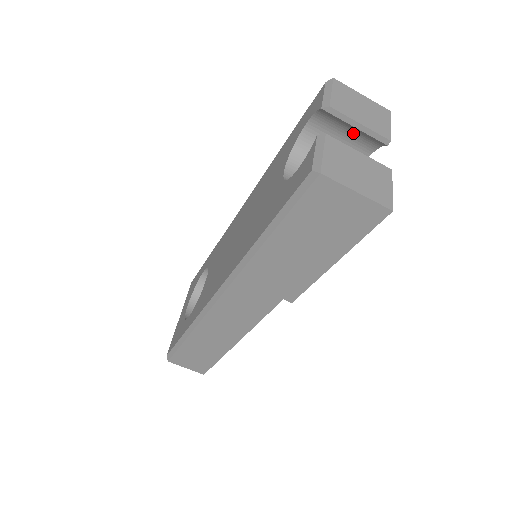
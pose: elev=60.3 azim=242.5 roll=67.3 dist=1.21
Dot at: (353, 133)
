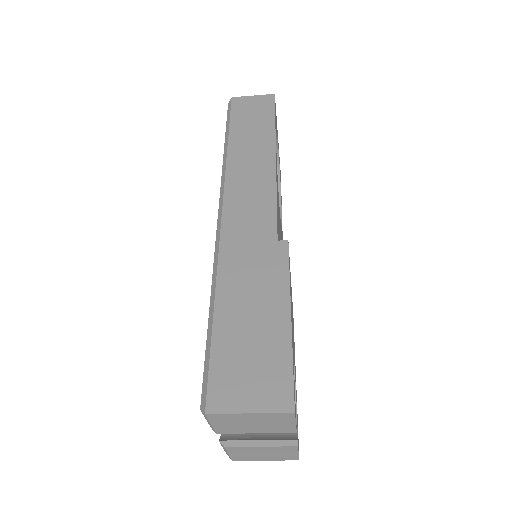
Dot at: occluded
